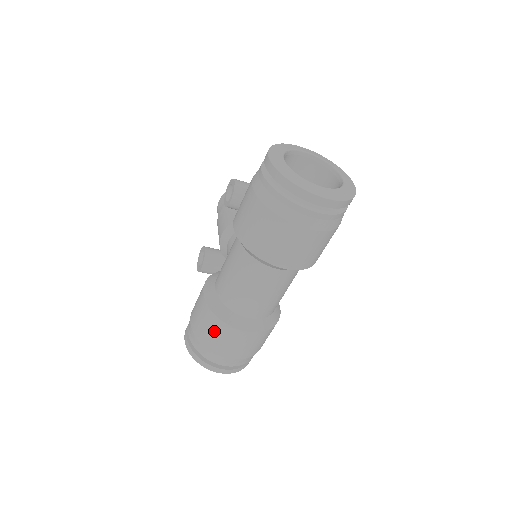
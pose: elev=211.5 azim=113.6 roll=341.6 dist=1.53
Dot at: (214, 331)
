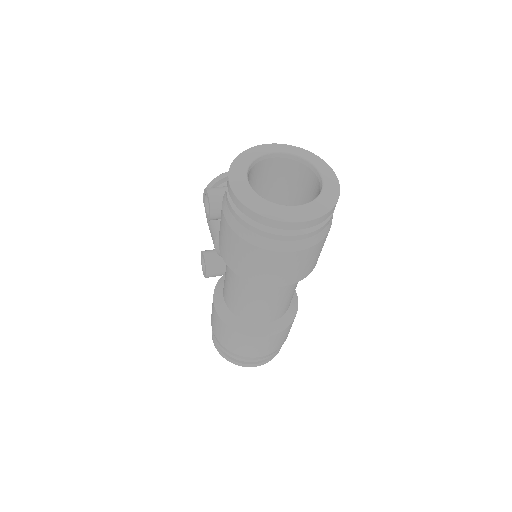
Dot at: (236, 341)
